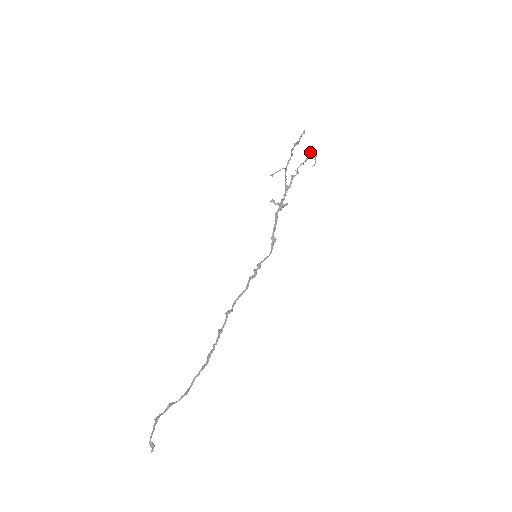
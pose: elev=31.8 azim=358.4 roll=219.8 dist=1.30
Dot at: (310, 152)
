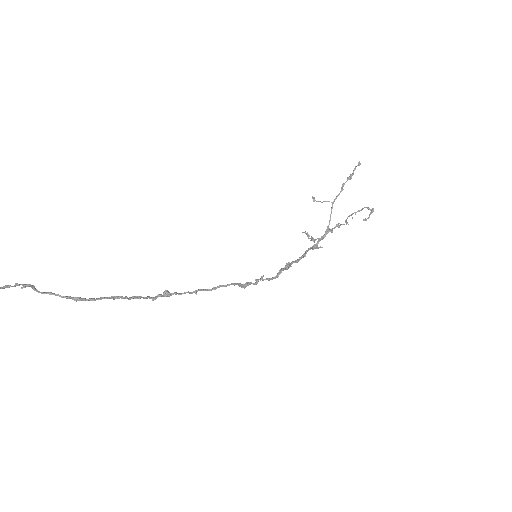
Dot at: (367, 207)
